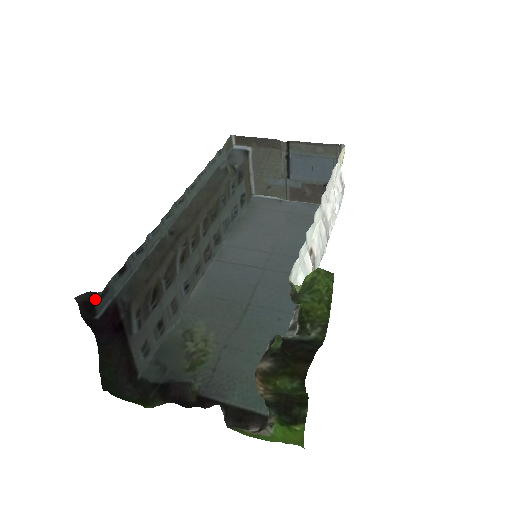
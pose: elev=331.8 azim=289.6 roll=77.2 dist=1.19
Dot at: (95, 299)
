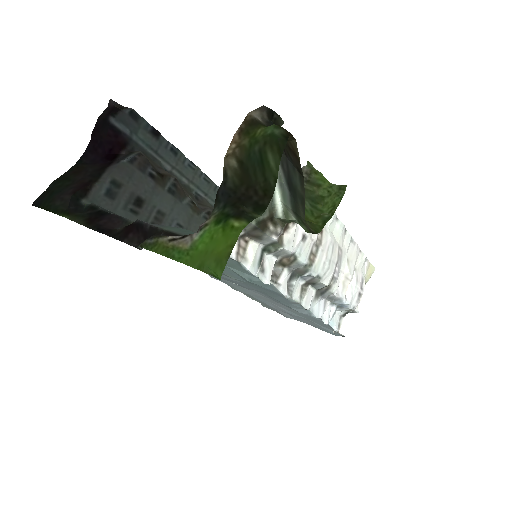
Dot at: (124, 109)
